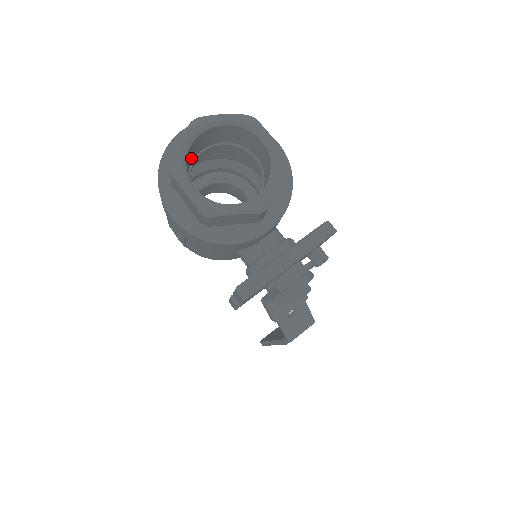
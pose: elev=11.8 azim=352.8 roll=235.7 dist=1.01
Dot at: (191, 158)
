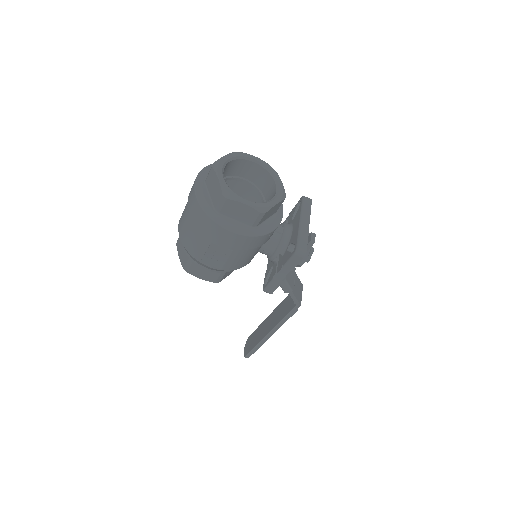
Dot at: occluded
